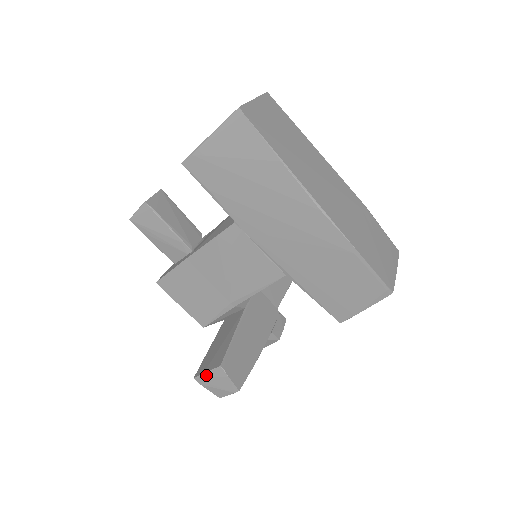
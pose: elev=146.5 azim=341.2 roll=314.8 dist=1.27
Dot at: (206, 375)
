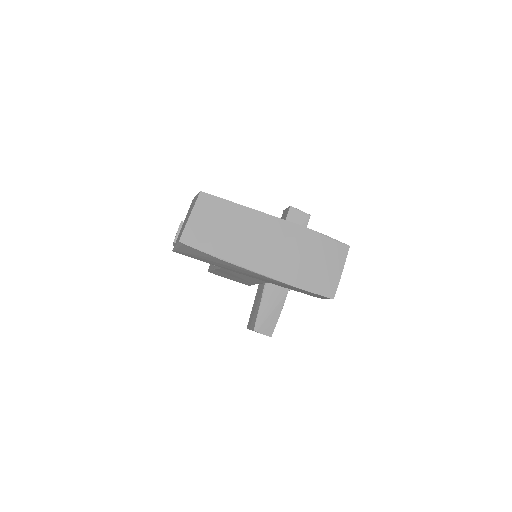
Dot at: occluded
